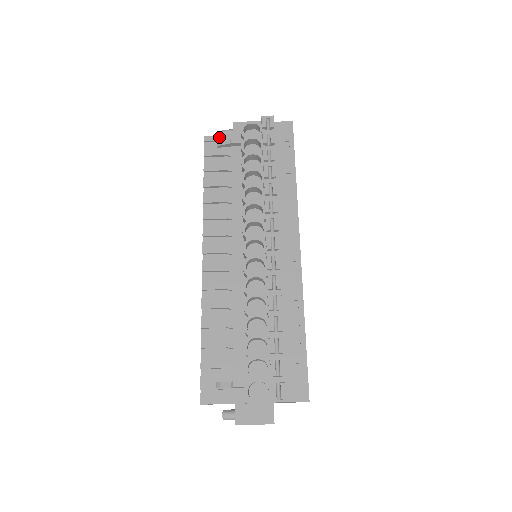
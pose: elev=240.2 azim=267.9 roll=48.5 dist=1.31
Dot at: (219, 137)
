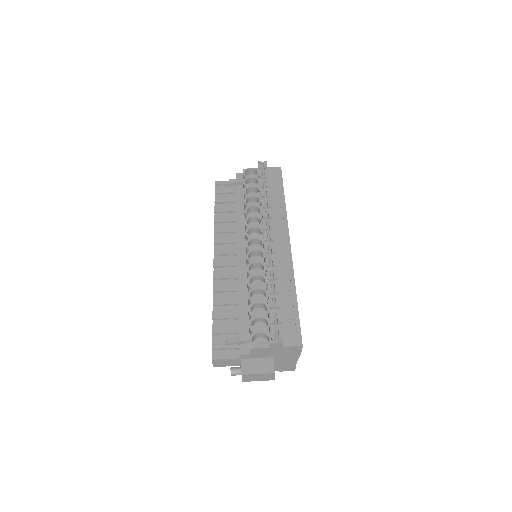
Dot at: (226, 182)
